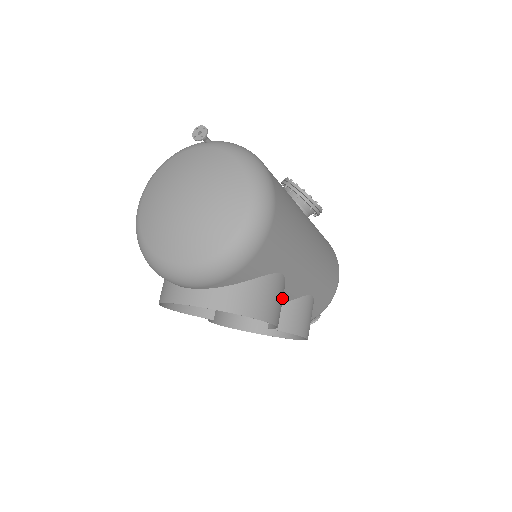
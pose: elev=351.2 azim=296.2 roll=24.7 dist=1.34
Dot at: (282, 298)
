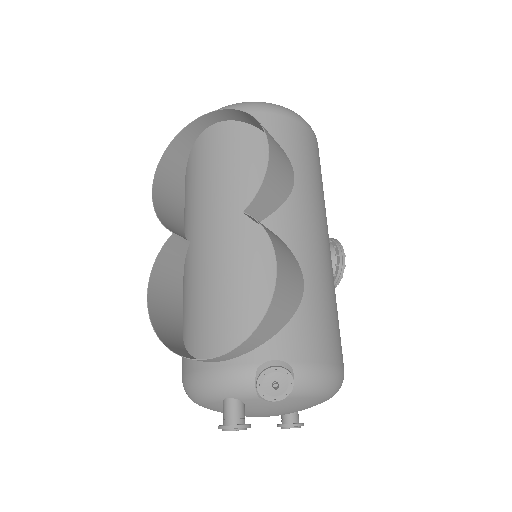
Dot at: (283, 182)
